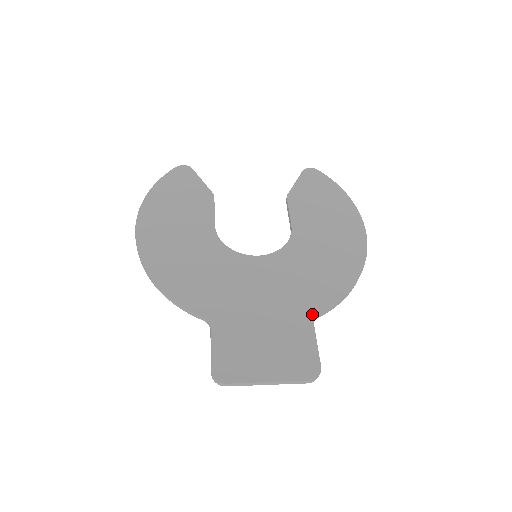
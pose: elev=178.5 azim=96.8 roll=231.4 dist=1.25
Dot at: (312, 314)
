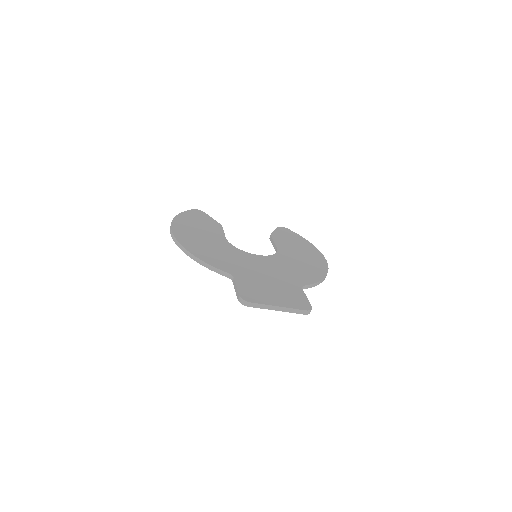
Dot at: (300, 284)
